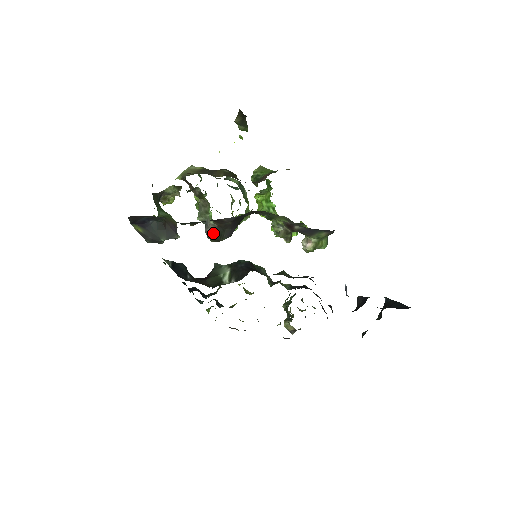
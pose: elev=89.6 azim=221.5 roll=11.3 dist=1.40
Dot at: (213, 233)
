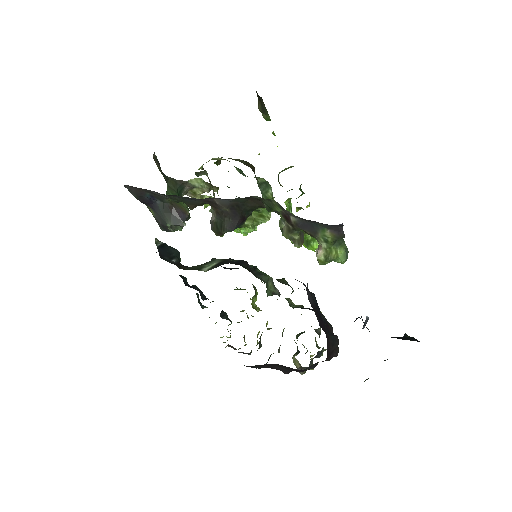
Dot at: (214, 222)
